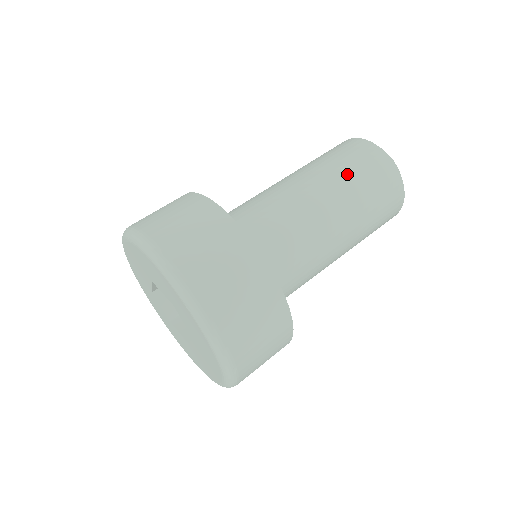
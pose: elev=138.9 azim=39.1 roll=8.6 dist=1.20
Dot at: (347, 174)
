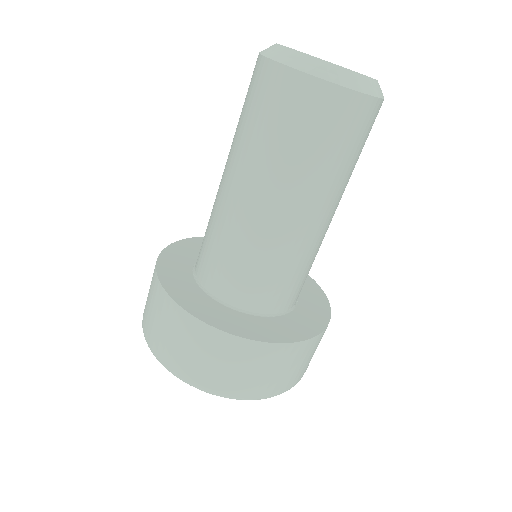
Dot at: (285, 153)
